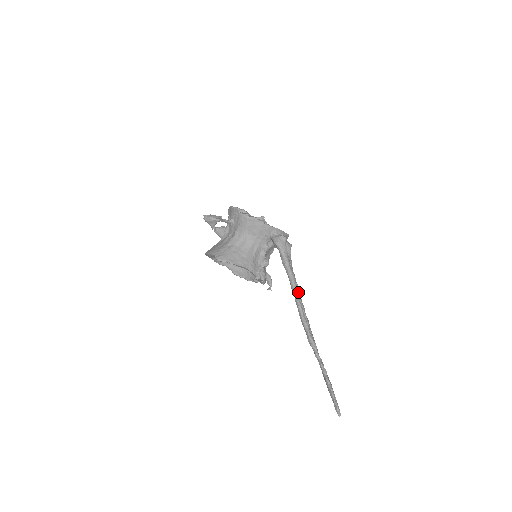
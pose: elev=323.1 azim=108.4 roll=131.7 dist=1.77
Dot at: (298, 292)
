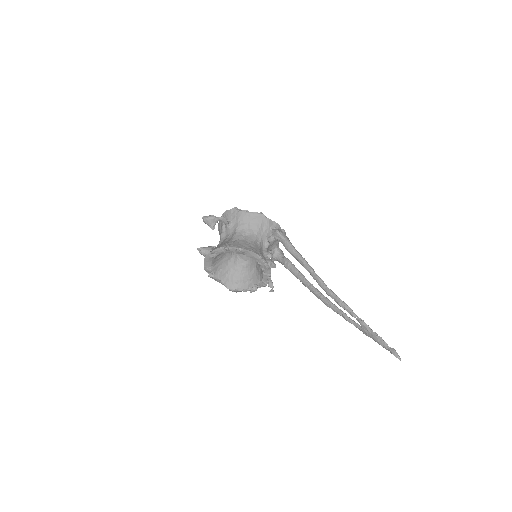
Dot at: (313, 270)
